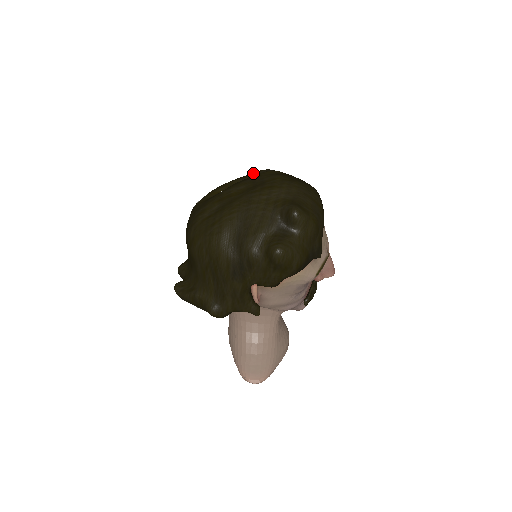
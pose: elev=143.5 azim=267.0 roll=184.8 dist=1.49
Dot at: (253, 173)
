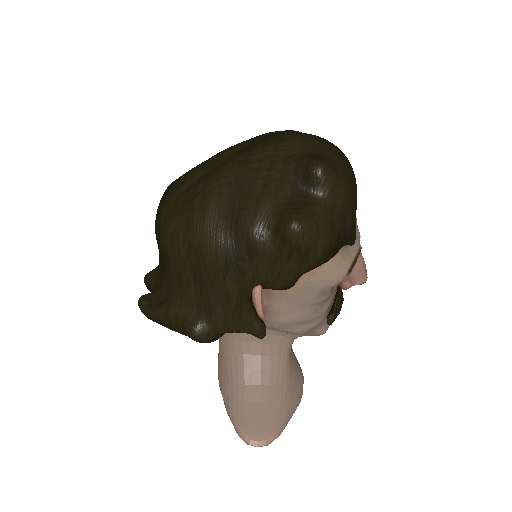
Dot at: occluded
